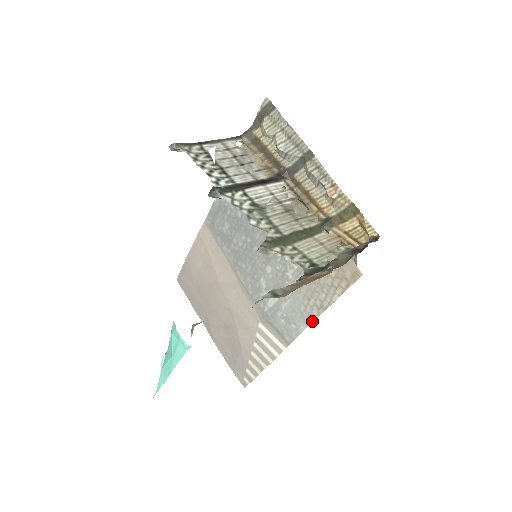
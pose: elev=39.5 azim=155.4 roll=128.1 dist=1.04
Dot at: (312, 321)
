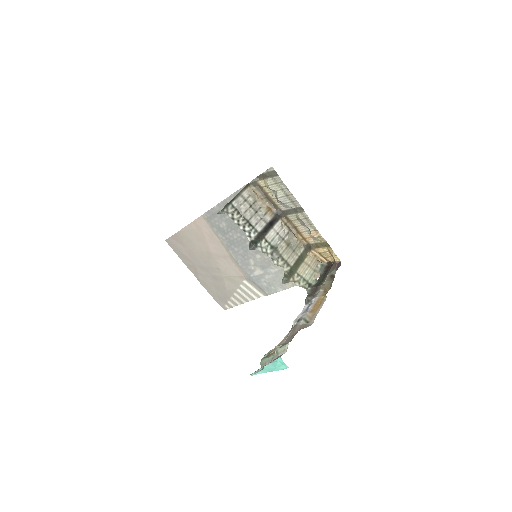
Dot at: (288, 288)
